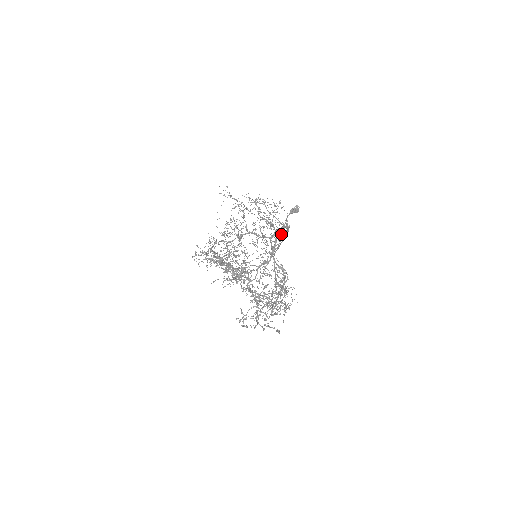
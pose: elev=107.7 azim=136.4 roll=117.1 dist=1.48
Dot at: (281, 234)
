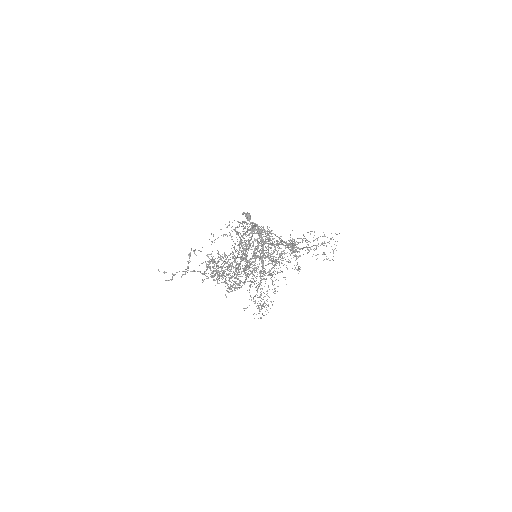
Dot at: occluded
